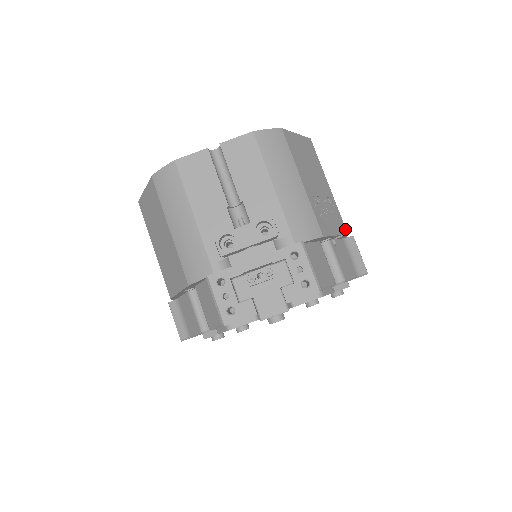
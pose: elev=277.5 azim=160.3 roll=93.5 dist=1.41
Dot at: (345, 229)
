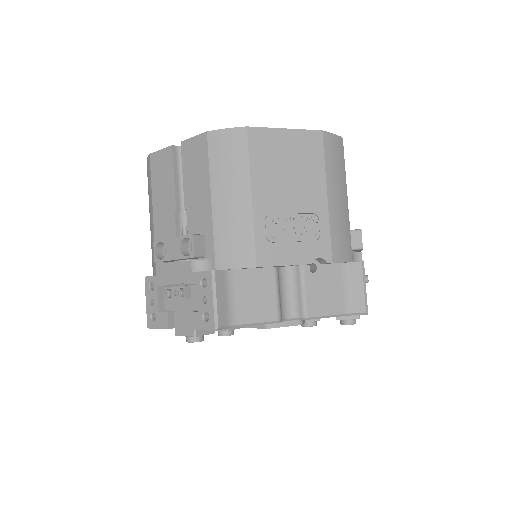
Dot at: (329, 256)
